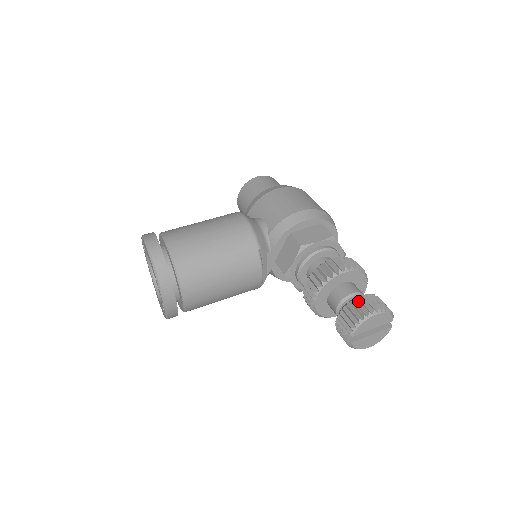
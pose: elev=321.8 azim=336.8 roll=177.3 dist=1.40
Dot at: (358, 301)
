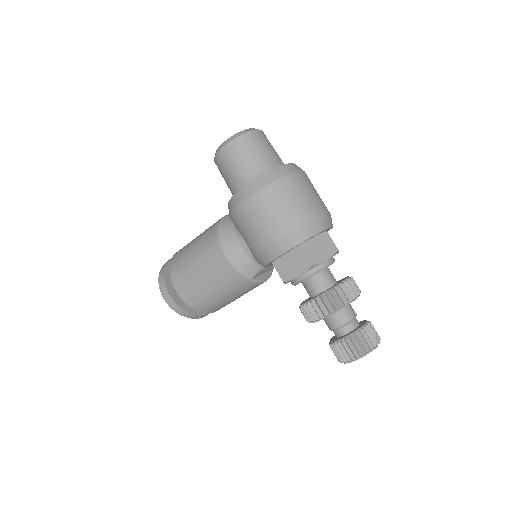
Dot at: (339, 348)
